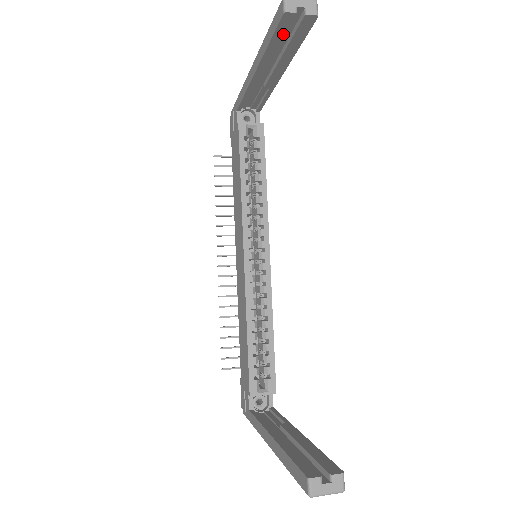
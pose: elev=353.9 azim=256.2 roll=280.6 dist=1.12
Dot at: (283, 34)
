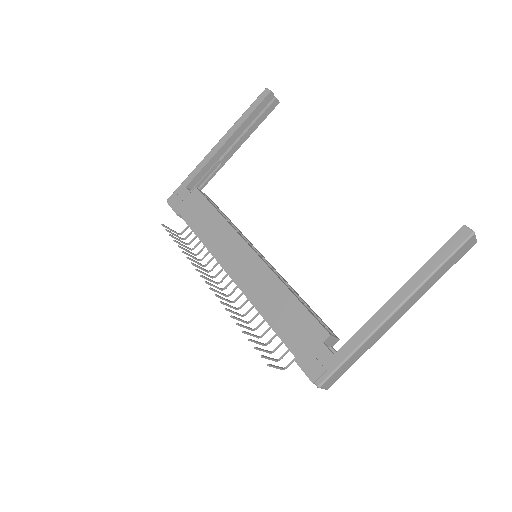
Dot at: (260, 109)
